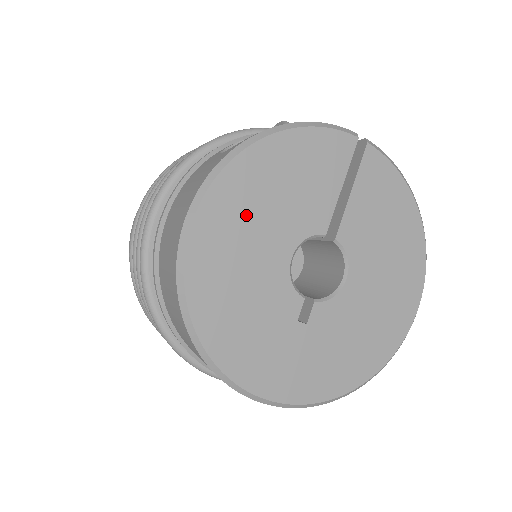
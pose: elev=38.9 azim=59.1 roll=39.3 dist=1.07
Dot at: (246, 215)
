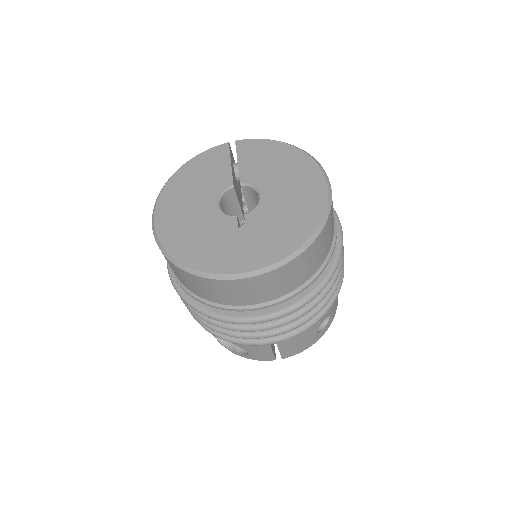
Dot at: (181, 202)
